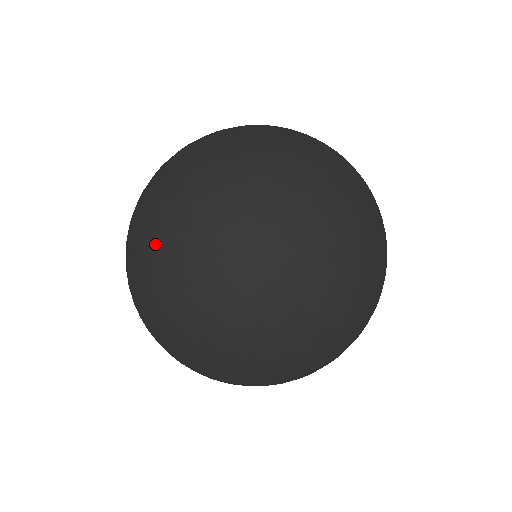
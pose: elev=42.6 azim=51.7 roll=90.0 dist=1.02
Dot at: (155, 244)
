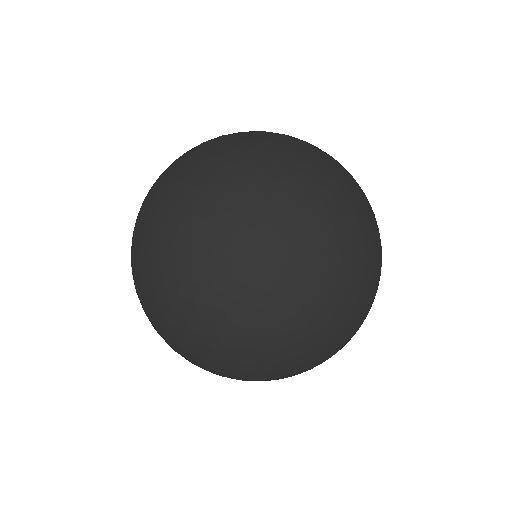
Dot at: (194, 174)
